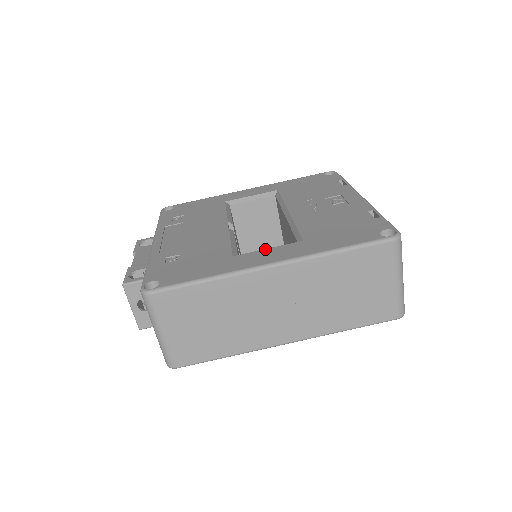
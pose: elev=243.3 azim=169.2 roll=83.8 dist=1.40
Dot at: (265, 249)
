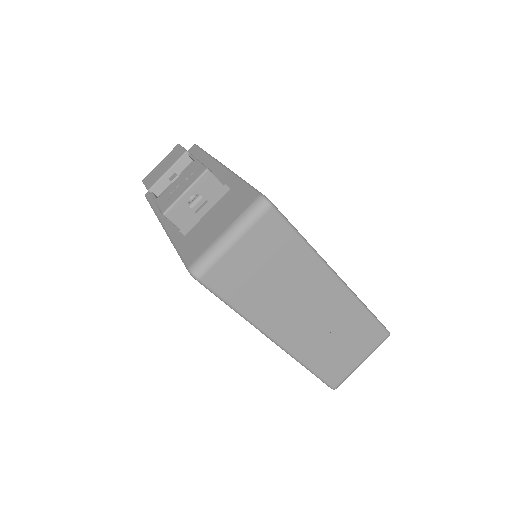
Dot at: occluded
